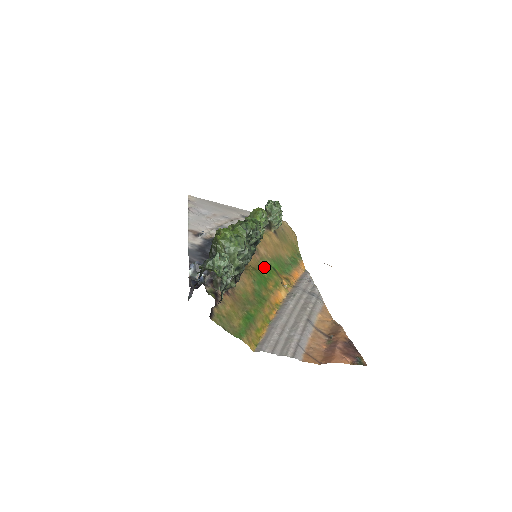
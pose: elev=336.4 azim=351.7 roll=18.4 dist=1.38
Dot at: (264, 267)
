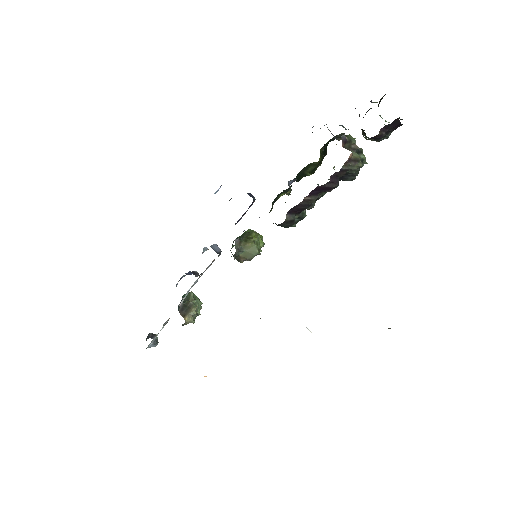
Dot at: occluded
